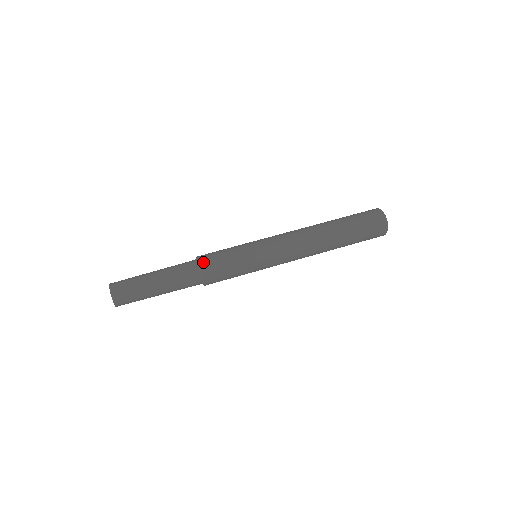
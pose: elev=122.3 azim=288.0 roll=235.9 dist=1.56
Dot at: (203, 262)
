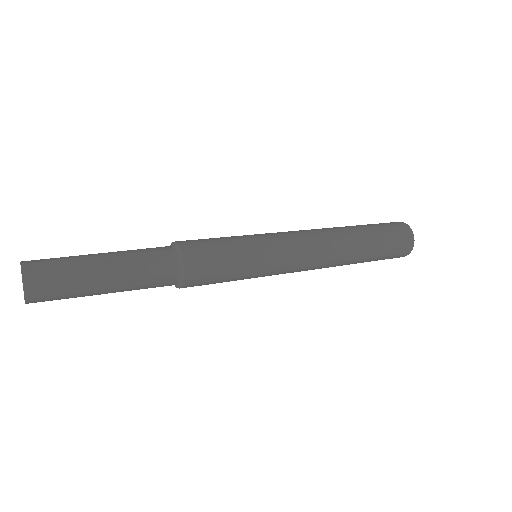
Dot at: (180, 241)
